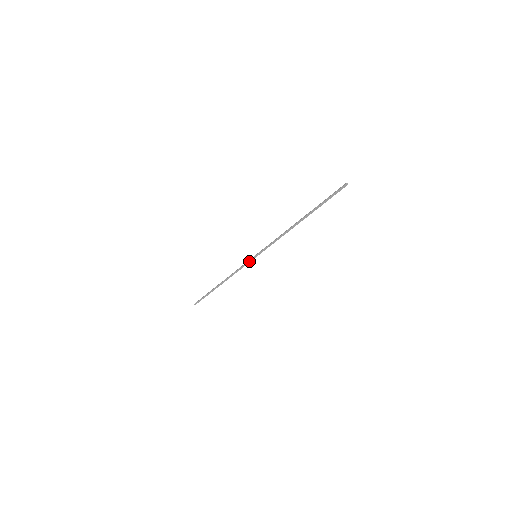
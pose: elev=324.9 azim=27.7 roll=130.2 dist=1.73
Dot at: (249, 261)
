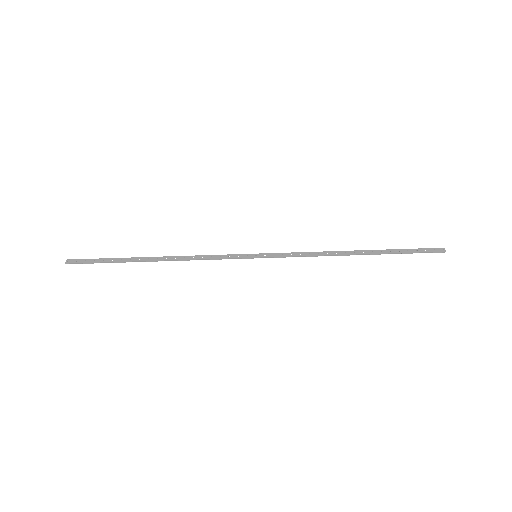
Dot at: (240, 258)
